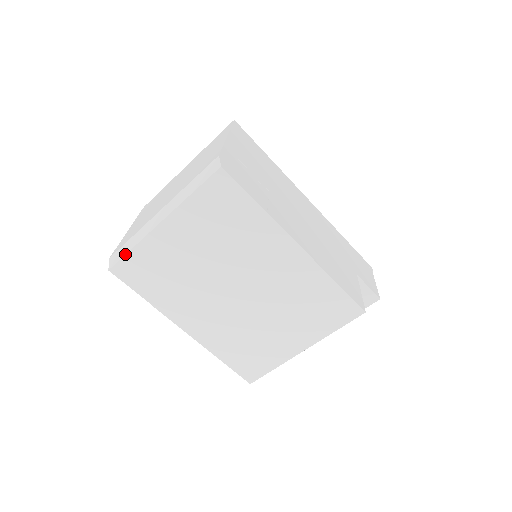
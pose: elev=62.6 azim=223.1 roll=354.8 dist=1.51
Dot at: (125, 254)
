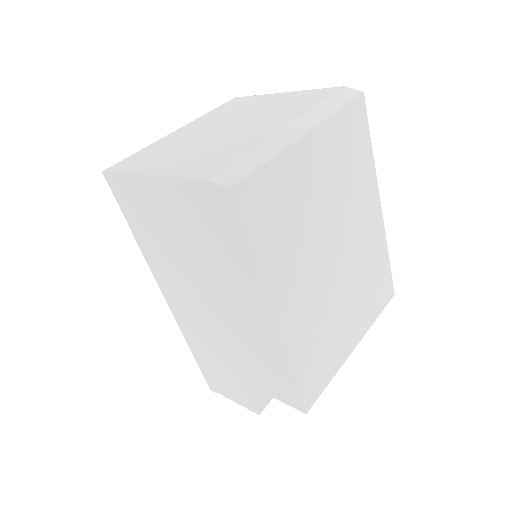
Dot at: (258, 167)
